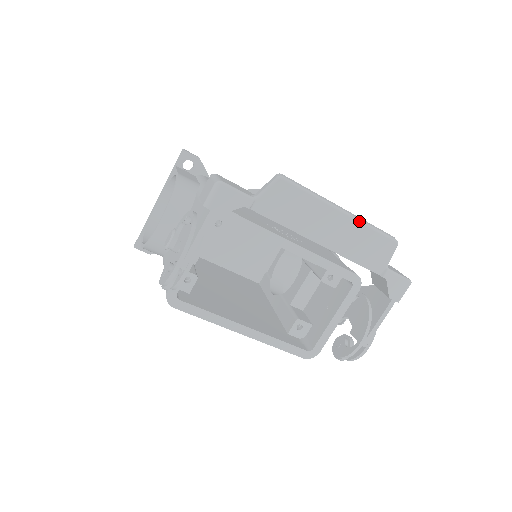
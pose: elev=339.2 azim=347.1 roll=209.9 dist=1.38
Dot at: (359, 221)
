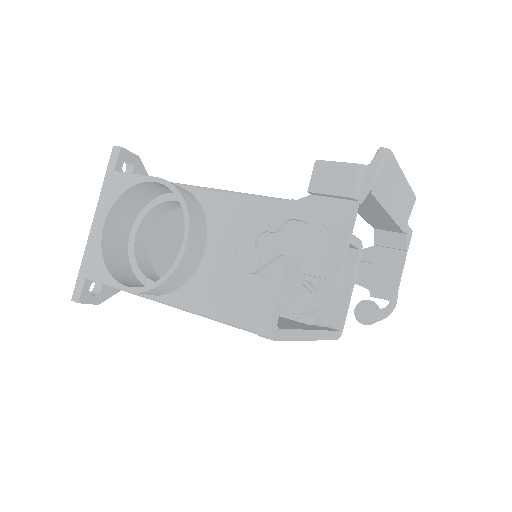
Dot at: occluded
